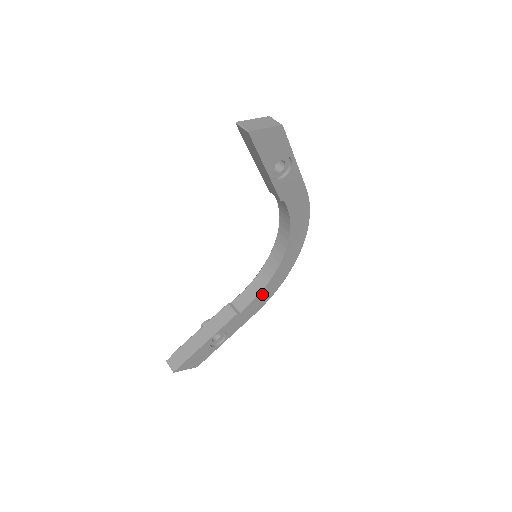
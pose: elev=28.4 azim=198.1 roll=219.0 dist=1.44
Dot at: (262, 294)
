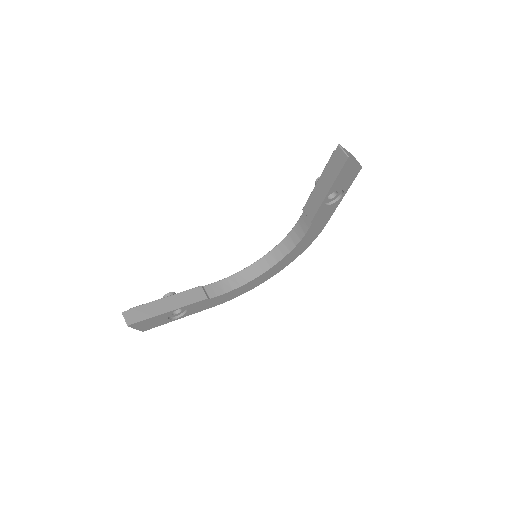
Dot at: (233, 291)
